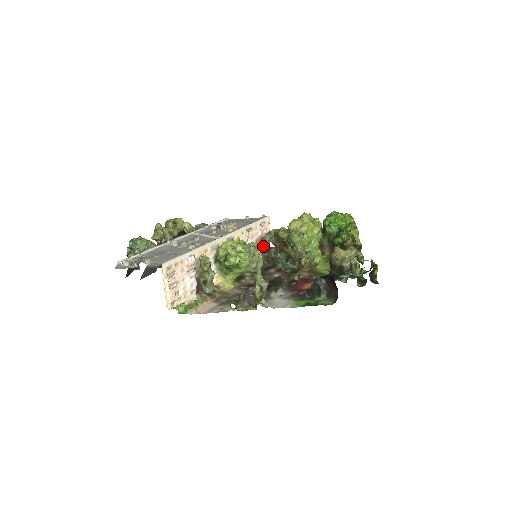
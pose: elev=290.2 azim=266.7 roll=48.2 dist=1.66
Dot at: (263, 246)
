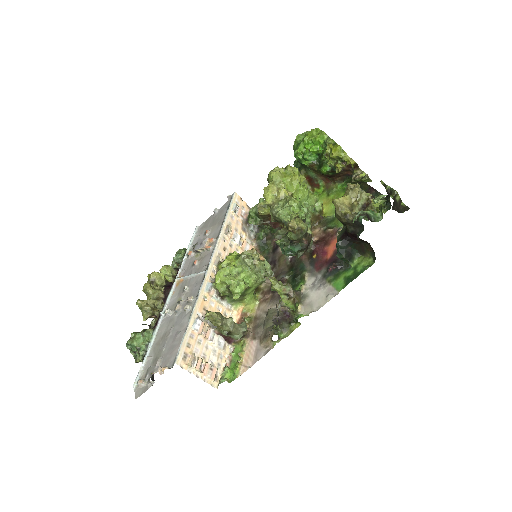
Dot at: (253, 227)
